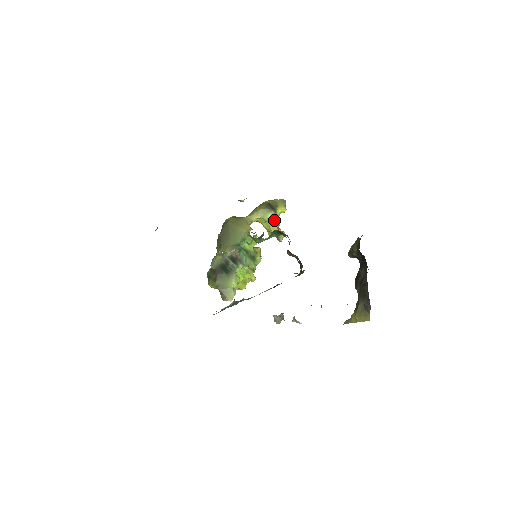
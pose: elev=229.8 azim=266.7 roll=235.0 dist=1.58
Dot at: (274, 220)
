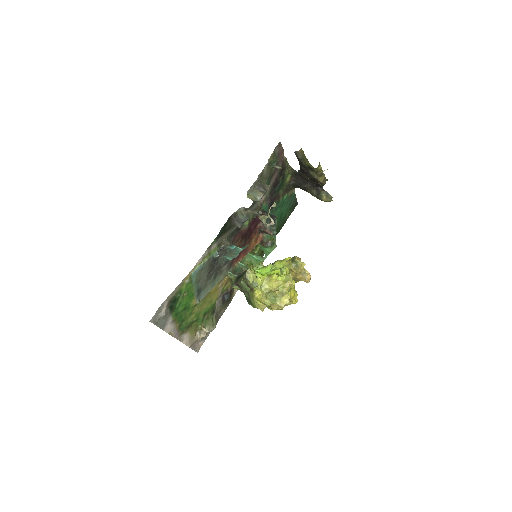
Dot at: (282, 262)
